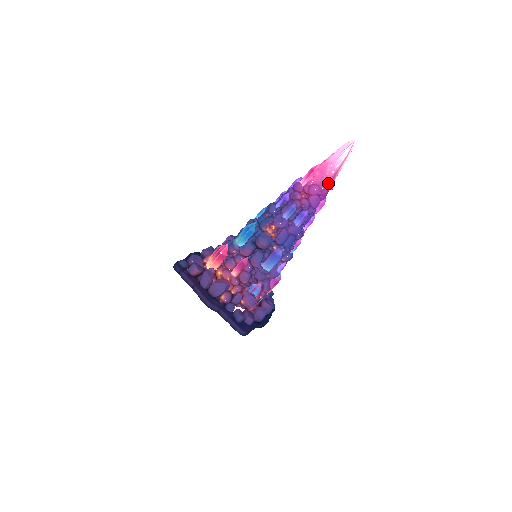
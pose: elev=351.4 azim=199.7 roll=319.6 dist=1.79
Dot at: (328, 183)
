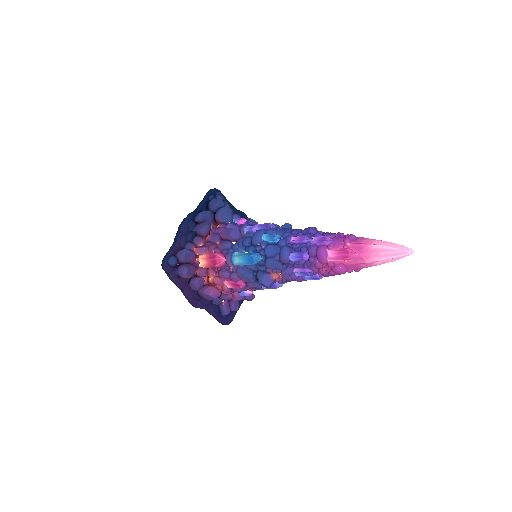
Dot at: (359, 268)
